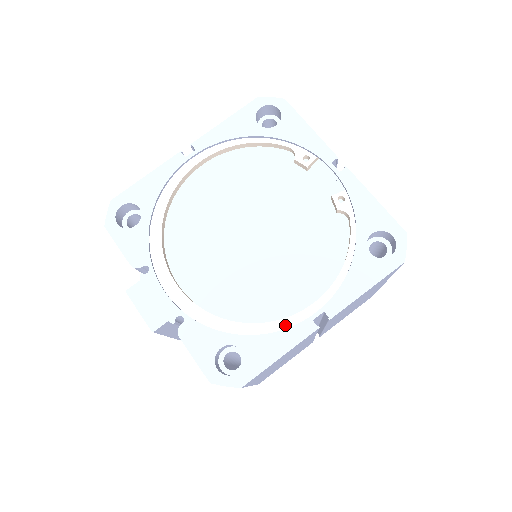
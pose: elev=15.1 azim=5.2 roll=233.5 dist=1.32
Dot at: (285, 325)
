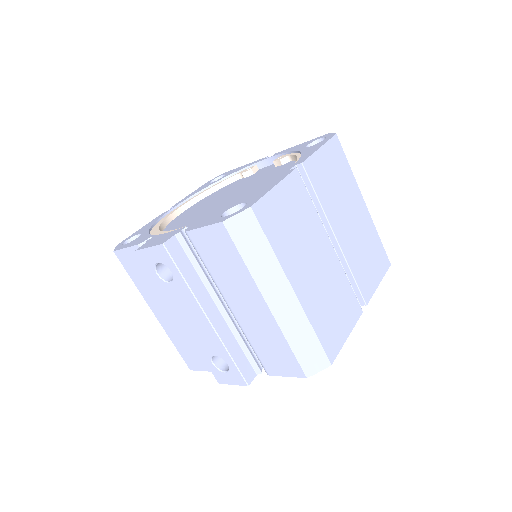
Dot at: occluded
